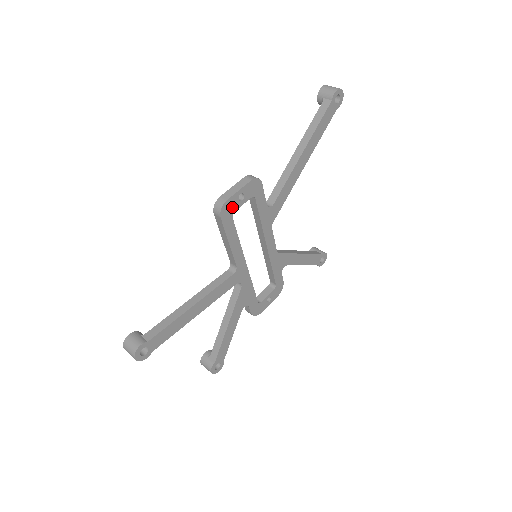
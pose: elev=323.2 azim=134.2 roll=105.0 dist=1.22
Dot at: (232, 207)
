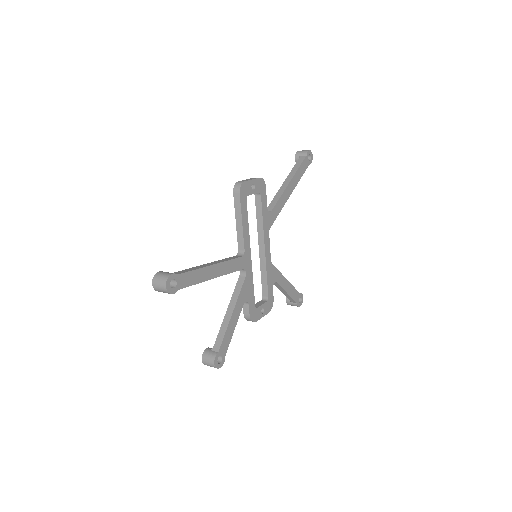
Dot at: (247, 190)
